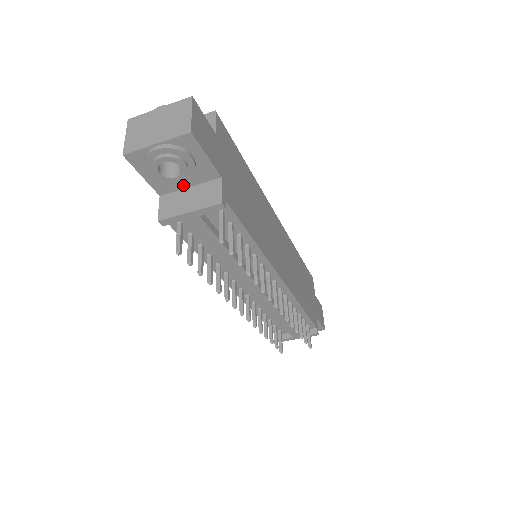
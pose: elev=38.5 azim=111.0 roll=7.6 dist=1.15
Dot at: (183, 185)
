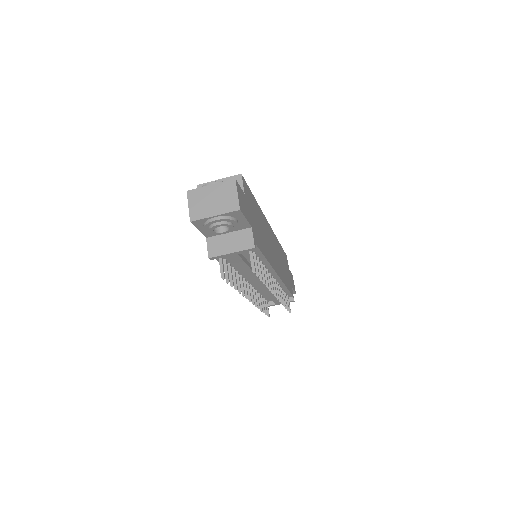
Dot at: occluded
